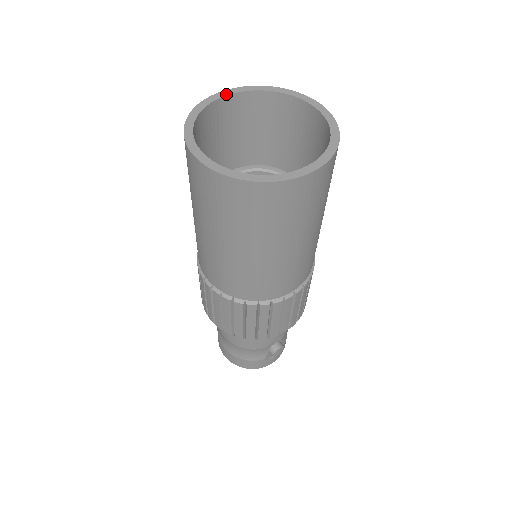
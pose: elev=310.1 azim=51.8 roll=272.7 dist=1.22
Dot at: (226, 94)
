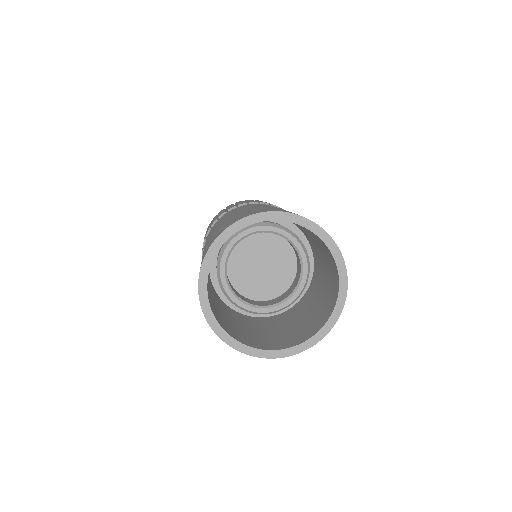
Dot at: (230, 235)
